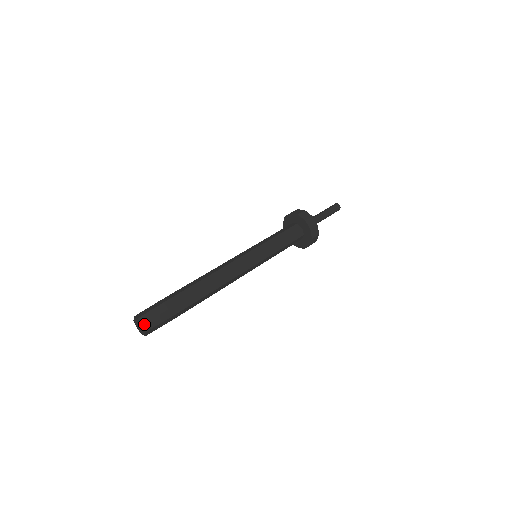
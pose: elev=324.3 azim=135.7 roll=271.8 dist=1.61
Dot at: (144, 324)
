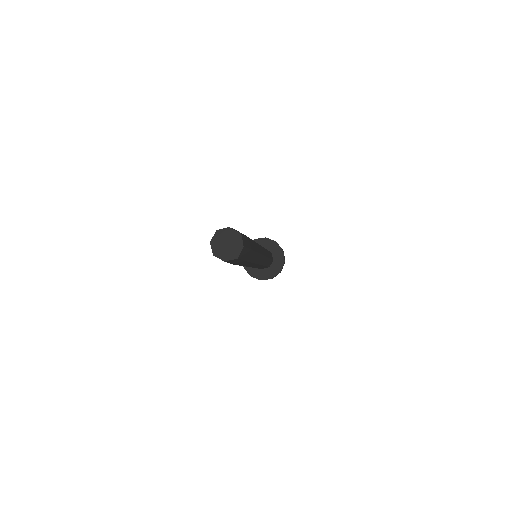
Dot at: (241, 234)
